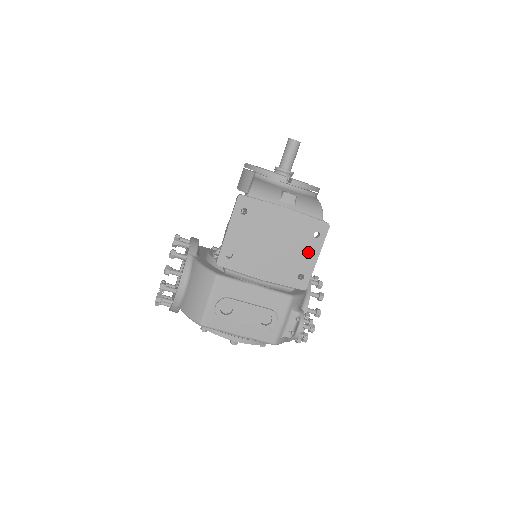
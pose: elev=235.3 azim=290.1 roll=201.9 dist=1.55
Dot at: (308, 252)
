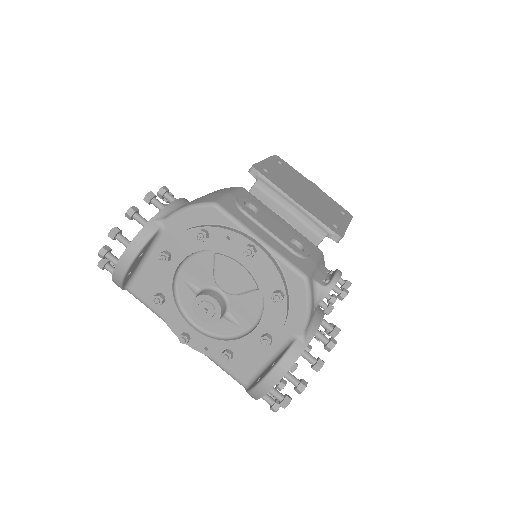
Dot at: (338, 217)
